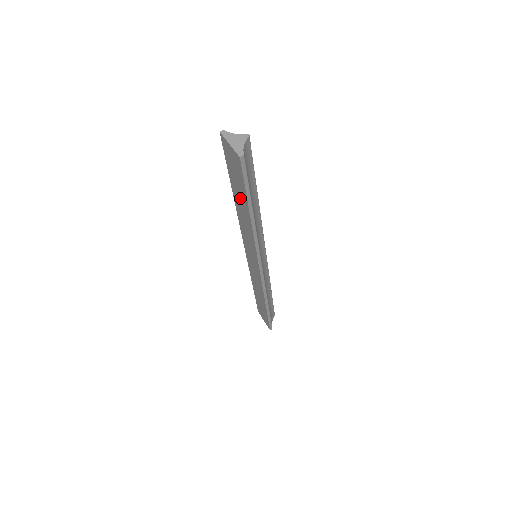
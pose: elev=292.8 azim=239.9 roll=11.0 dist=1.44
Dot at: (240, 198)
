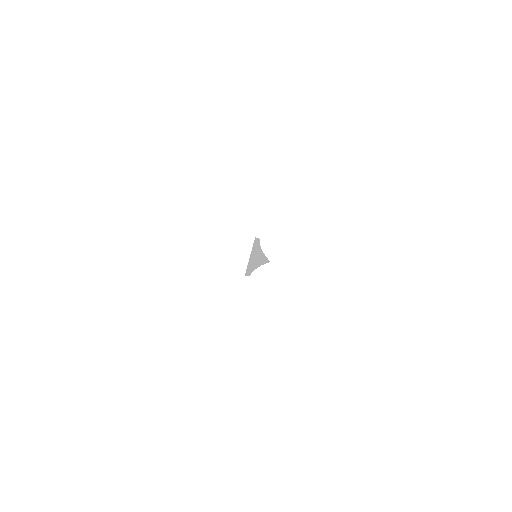
Dot at: occluded
